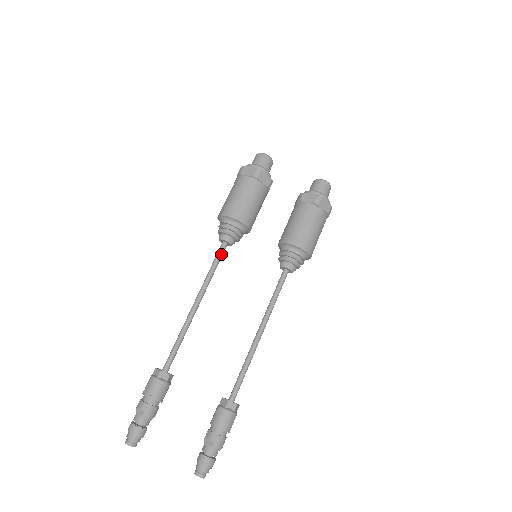
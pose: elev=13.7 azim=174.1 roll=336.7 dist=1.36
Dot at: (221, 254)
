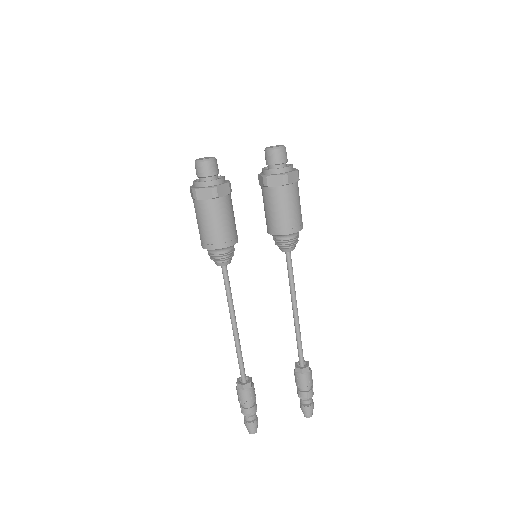
Dot at: (227, 276)
